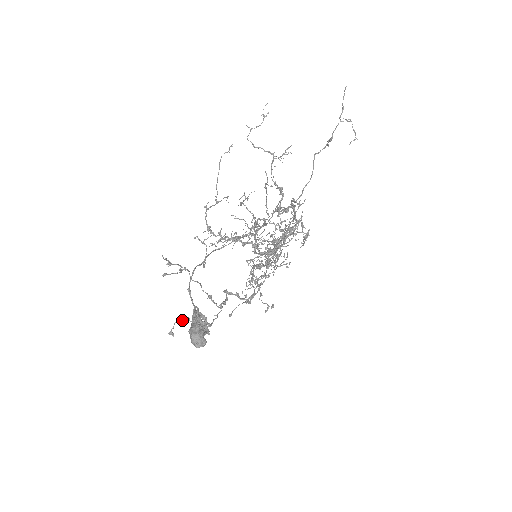
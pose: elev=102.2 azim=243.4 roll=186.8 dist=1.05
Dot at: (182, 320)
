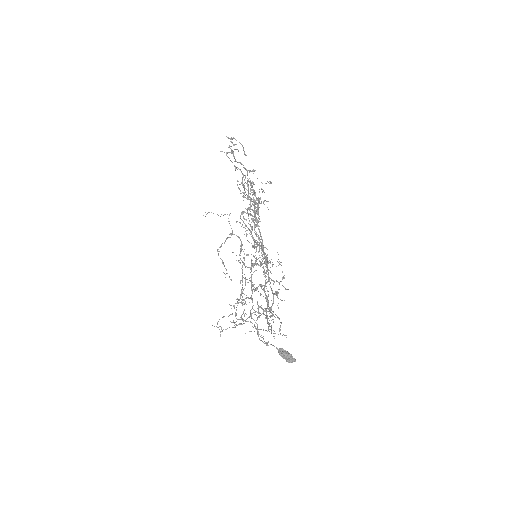
Dot at: occluded
